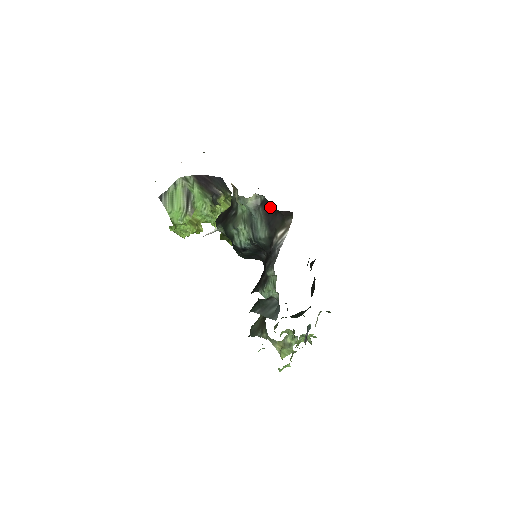
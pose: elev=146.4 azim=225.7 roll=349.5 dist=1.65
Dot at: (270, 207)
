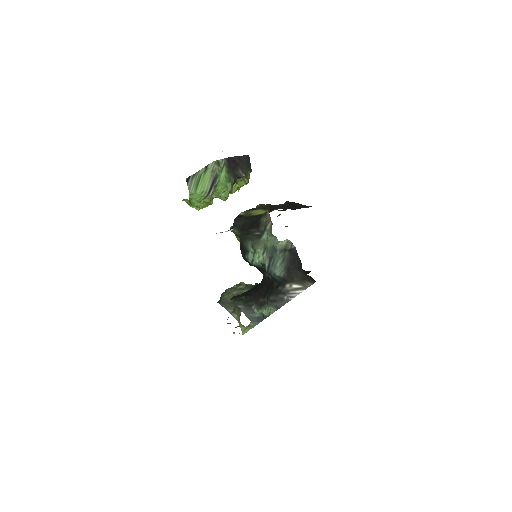
Dot at: (297, 260)
